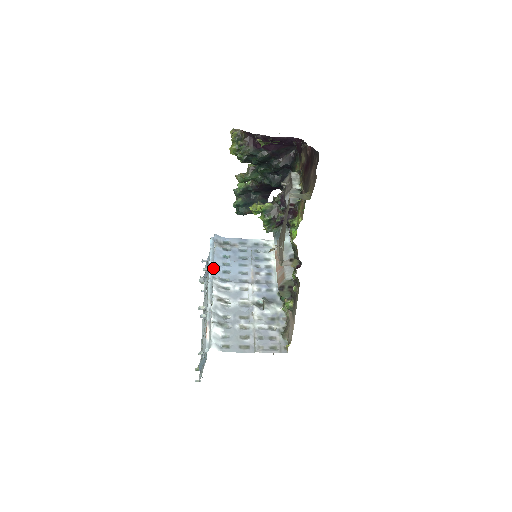
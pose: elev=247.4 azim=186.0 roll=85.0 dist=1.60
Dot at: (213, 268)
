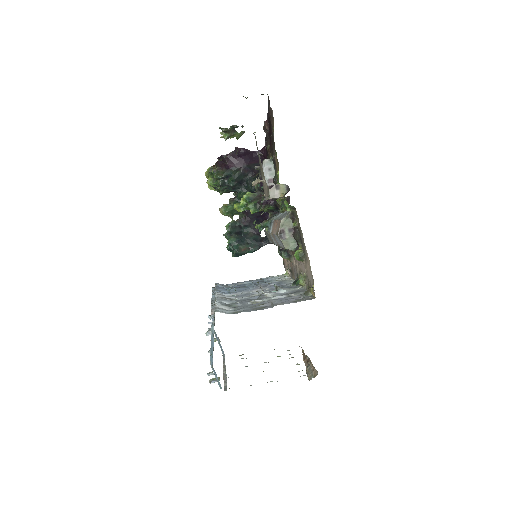
Dot at: (215, 290)
